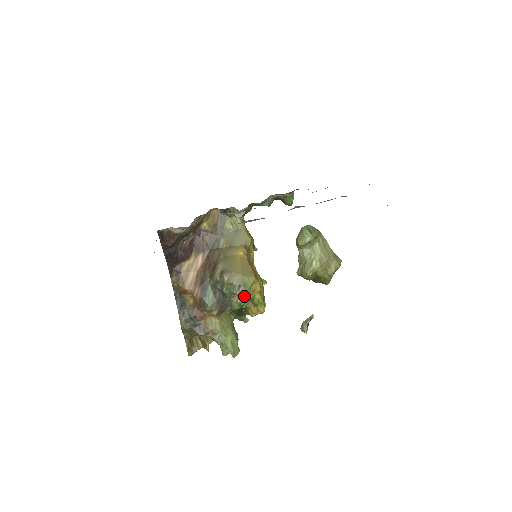
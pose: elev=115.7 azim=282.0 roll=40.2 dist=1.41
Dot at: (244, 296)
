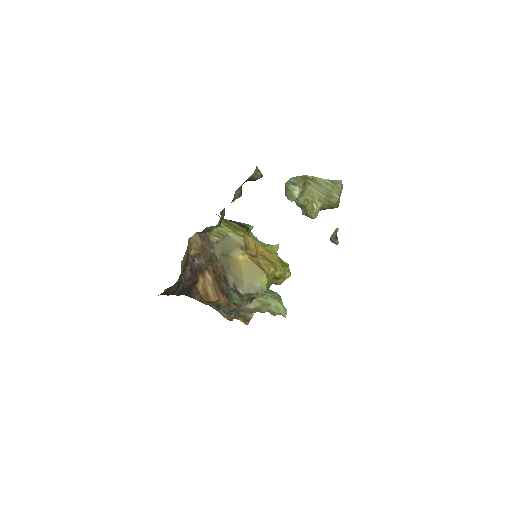
Dot at: (265, 293)
